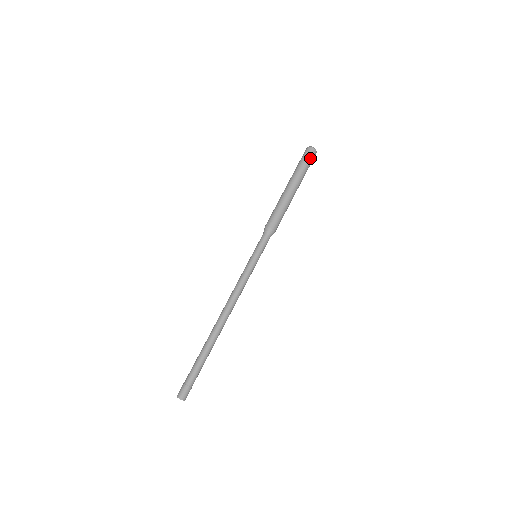
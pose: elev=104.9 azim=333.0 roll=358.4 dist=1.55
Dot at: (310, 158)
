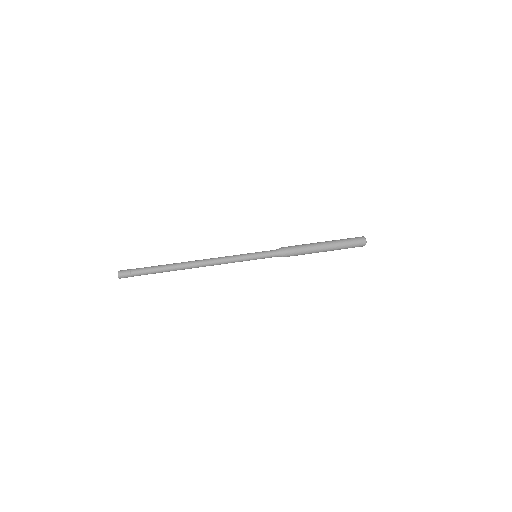
Dot at: (355, 239)
